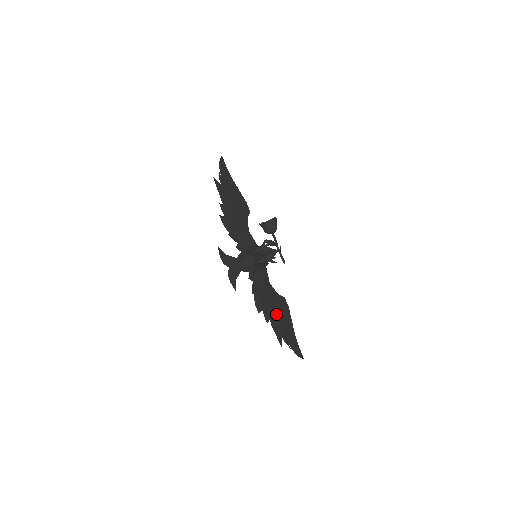
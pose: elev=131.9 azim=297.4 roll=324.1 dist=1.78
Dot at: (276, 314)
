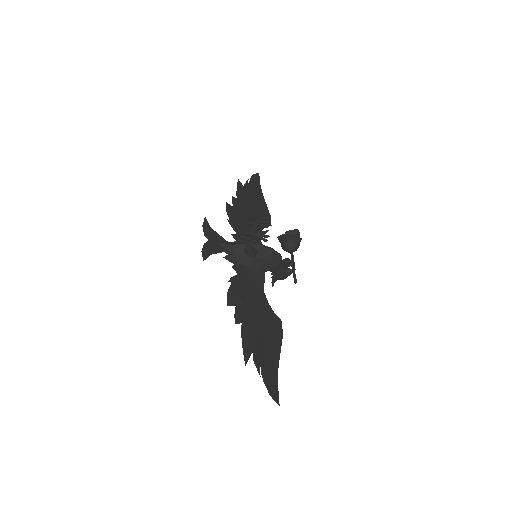
Dot at: (256, 324)
